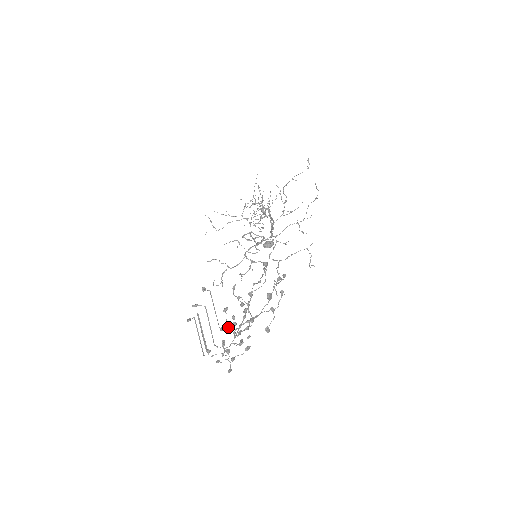
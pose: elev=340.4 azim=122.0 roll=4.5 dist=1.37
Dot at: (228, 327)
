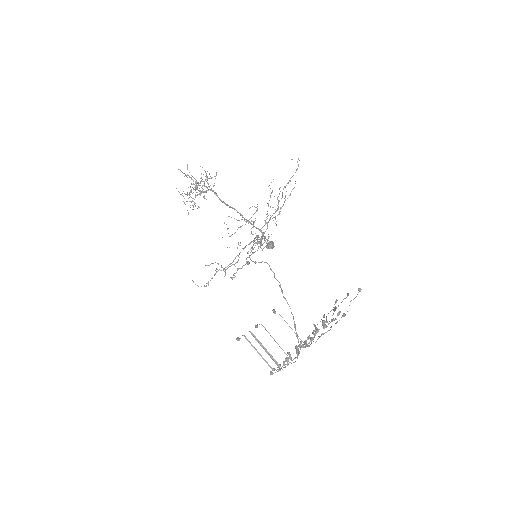
Dot at: occluded
